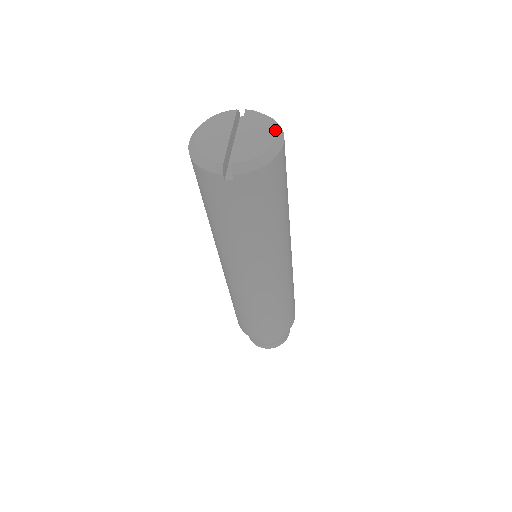
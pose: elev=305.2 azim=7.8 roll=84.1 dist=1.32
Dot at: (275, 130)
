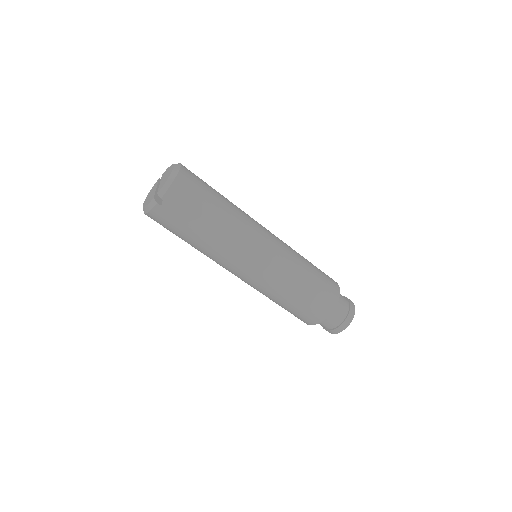
Dot at: (173, 165)
